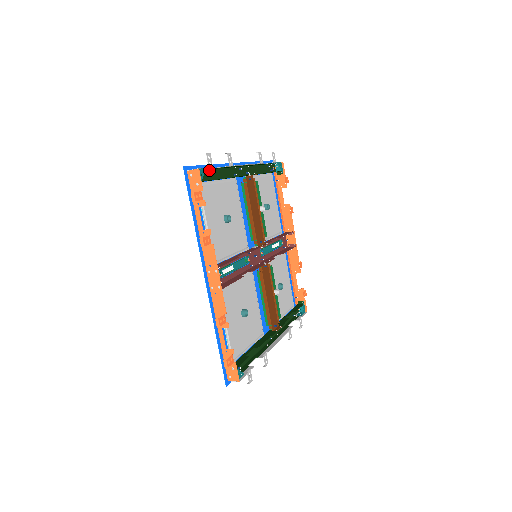
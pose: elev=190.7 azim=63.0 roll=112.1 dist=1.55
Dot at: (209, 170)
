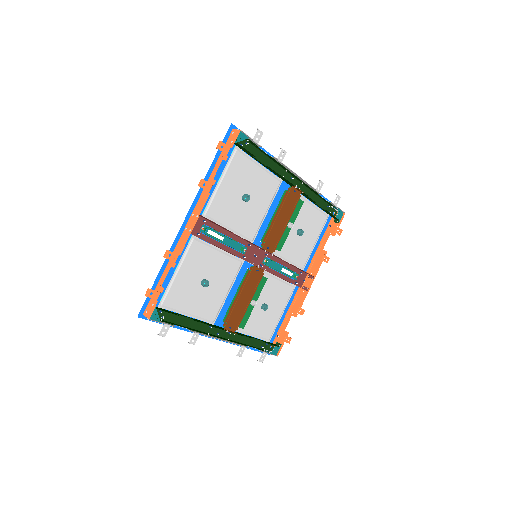
Dot at: (257, 149)
